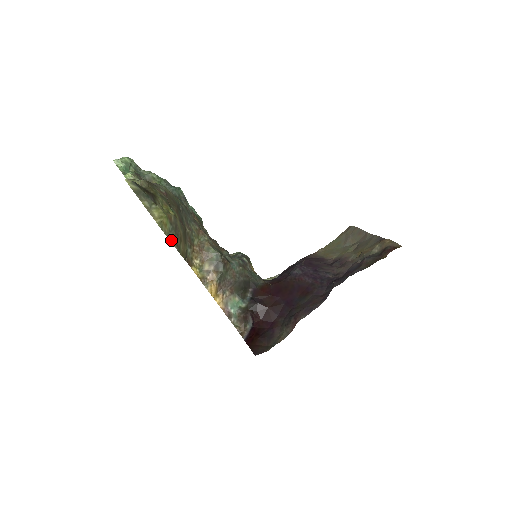
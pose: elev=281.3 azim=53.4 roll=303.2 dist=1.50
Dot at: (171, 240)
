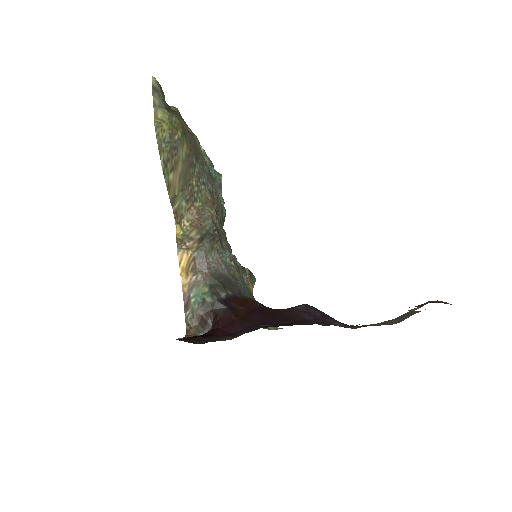
Dot at: (160, 150)
